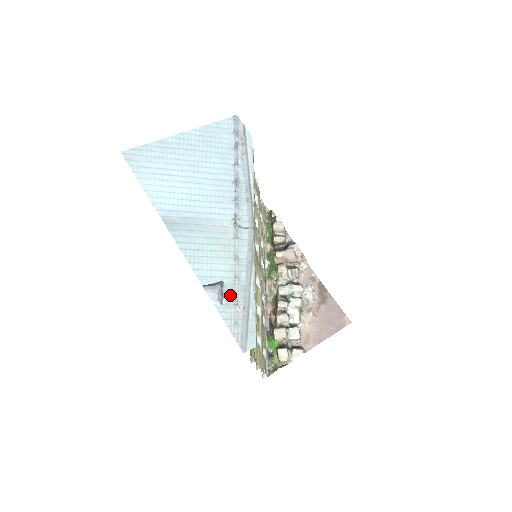
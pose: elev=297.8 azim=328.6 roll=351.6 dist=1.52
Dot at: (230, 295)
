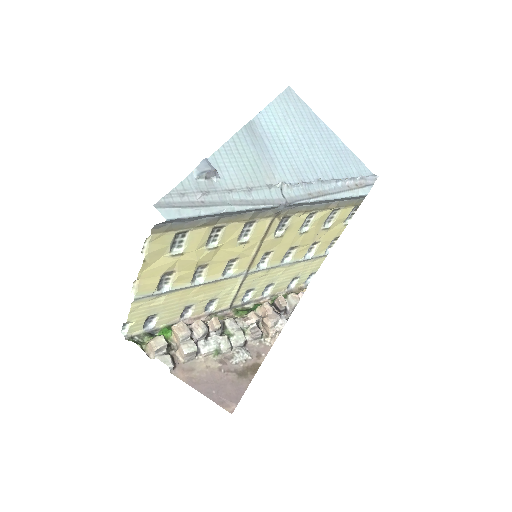
Dot at: (210, 186)
